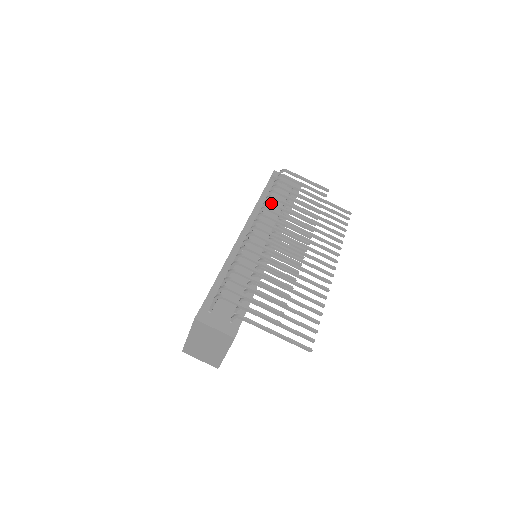
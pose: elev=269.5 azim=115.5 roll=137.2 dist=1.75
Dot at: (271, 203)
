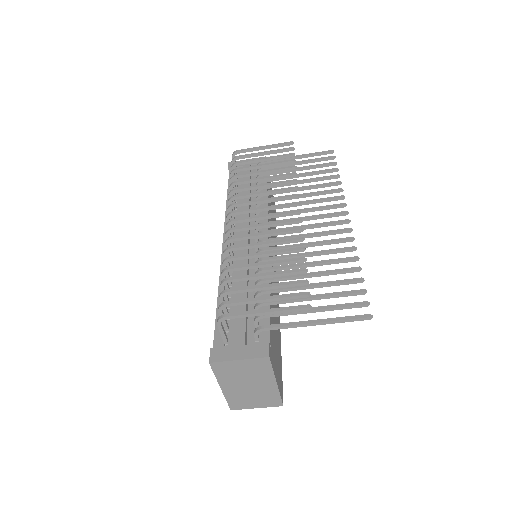
Dot at: (235, 190)
